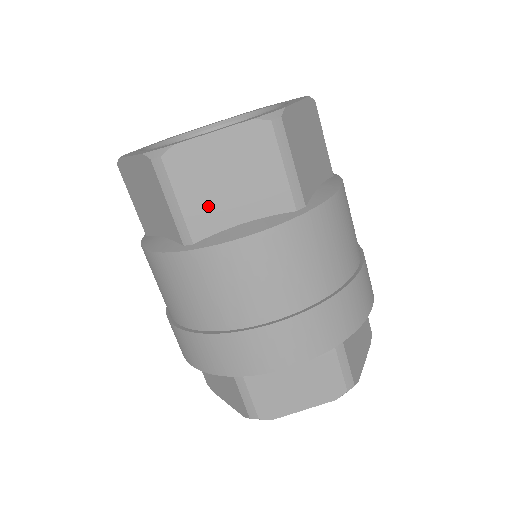
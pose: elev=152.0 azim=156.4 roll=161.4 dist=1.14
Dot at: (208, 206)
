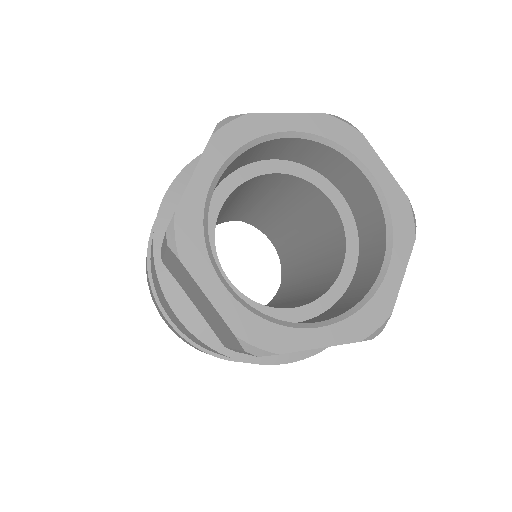
Dot at: occluded
